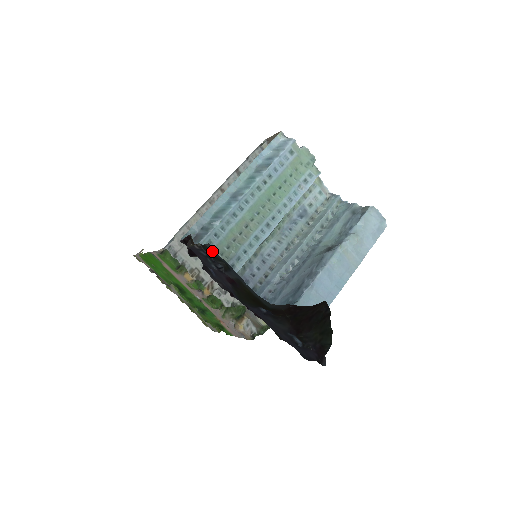
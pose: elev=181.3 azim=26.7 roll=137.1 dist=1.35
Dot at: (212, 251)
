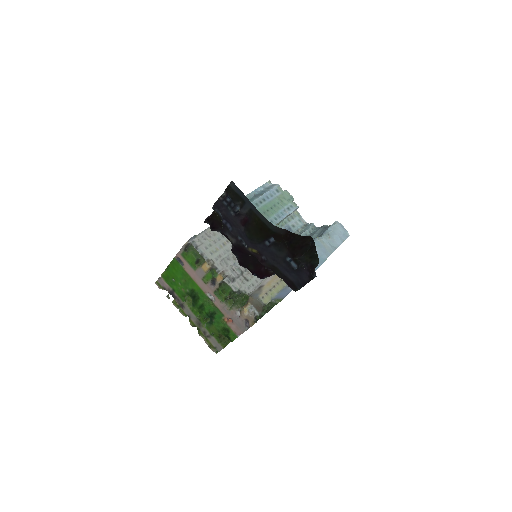
Dot at: (233, 188)
